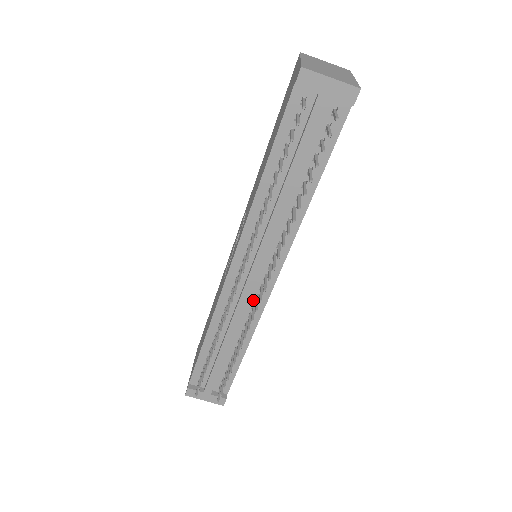
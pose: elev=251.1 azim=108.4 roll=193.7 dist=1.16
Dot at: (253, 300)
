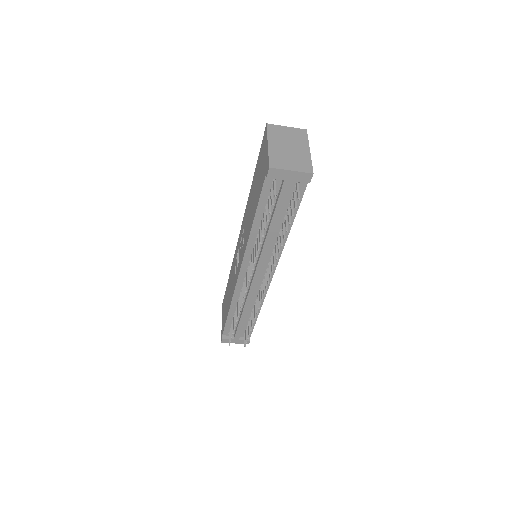
Dot at: (259, 288)
